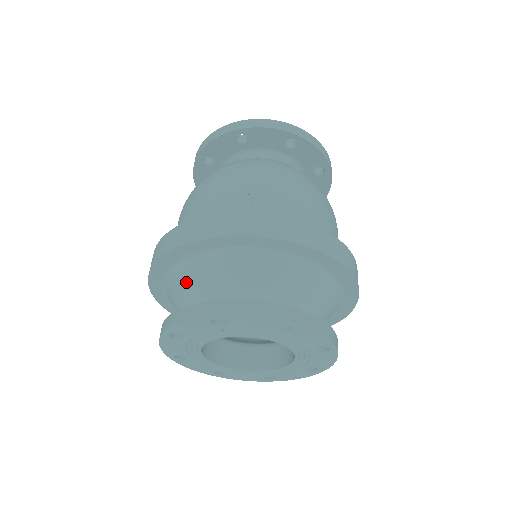
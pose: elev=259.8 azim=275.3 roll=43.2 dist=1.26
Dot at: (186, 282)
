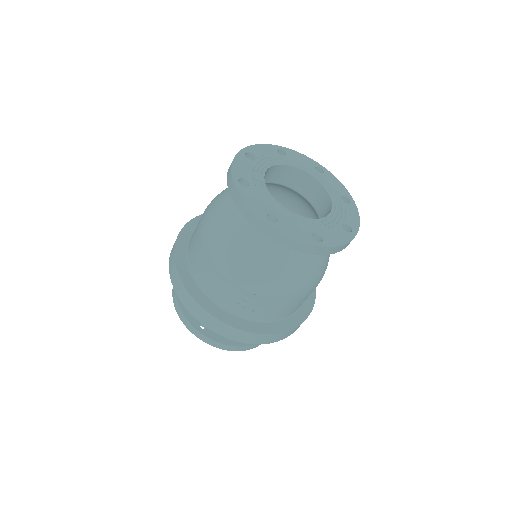
Dot at: occluded
